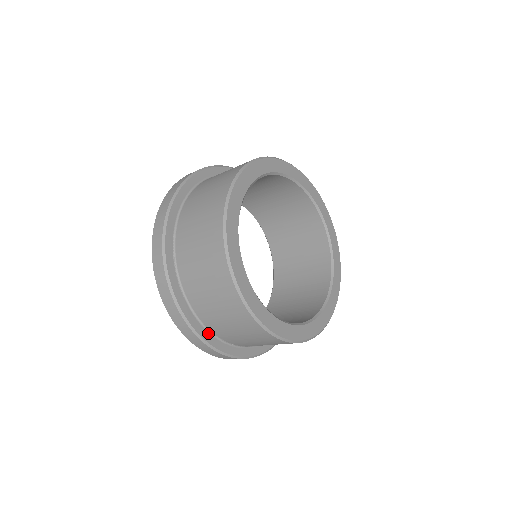
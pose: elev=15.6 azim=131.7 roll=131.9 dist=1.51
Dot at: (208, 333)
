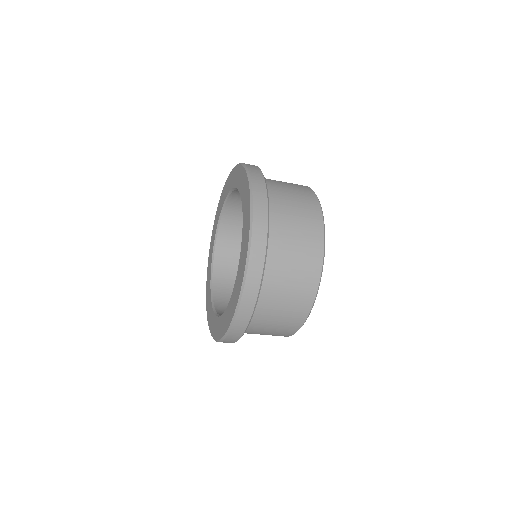
Dot at: occluded
